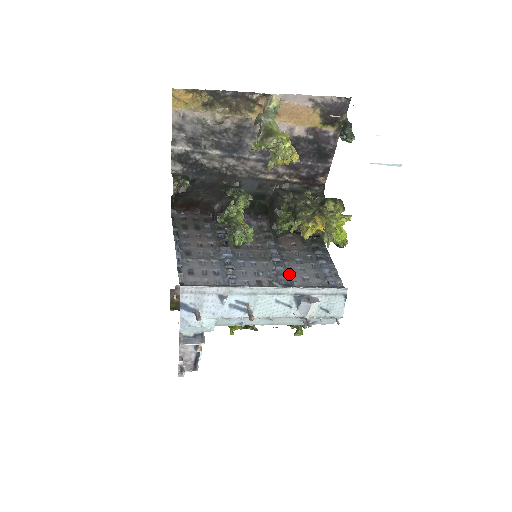
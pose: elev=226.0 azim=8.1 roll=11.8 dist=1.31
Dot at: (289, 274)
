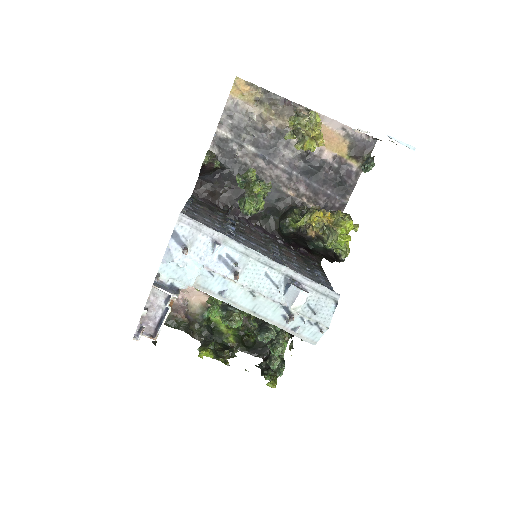
Dot at: (285, 265)
